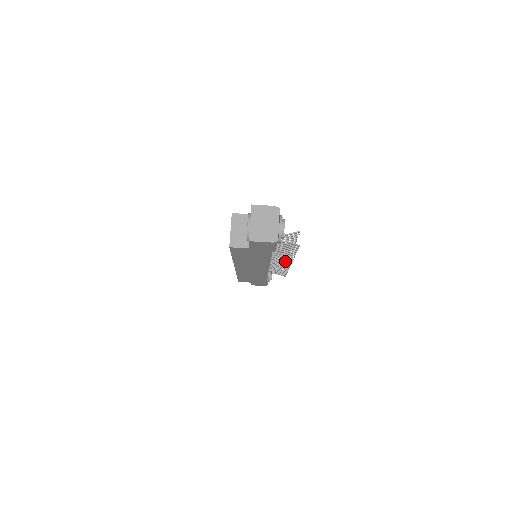
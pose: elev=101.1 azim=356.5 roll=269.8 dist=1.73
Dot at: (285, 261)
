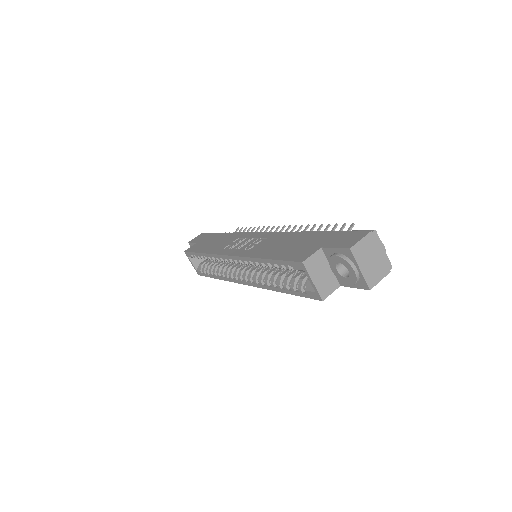
Dot at: occluded
